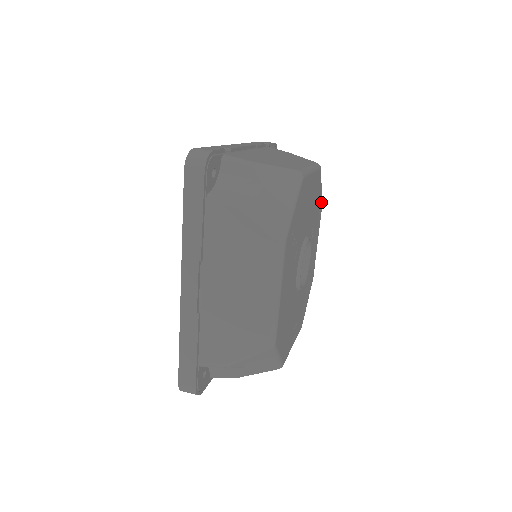
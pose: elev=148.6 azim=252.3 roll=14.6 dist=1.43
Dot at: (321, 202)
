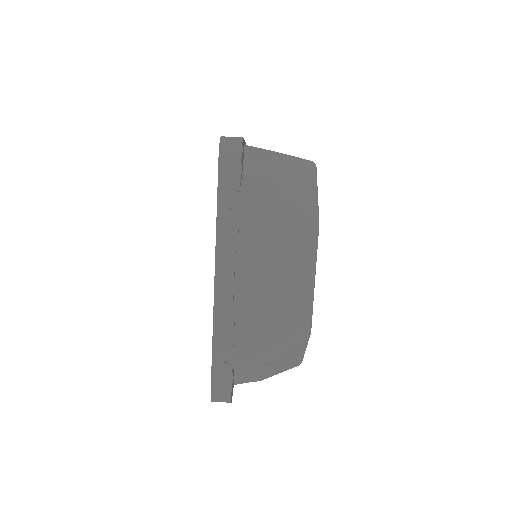
Dot at: occluded
